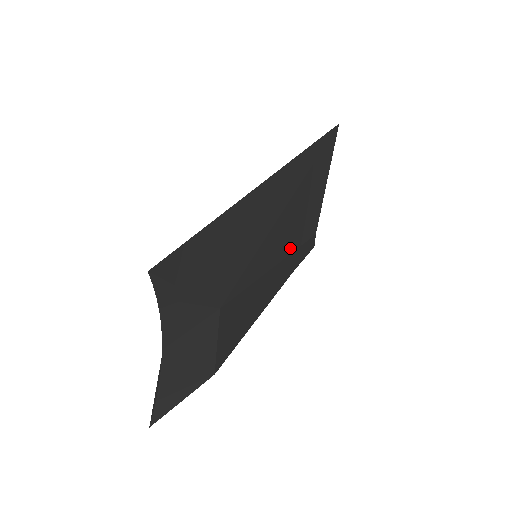
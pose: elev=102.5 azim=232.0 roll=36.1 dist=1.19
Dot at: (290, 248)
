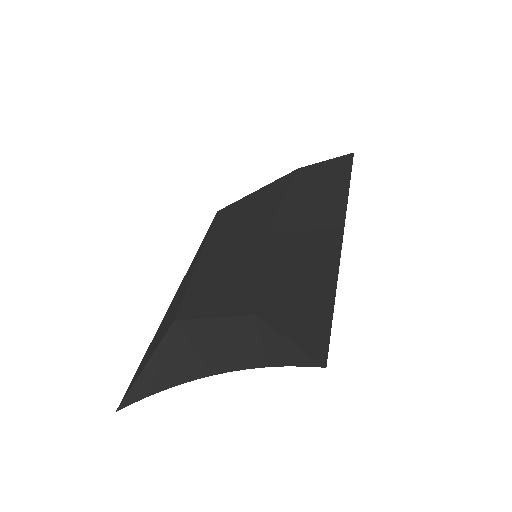
Dot at: occluded
